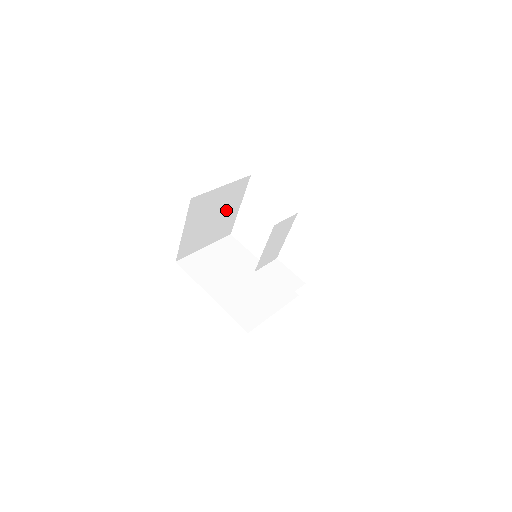
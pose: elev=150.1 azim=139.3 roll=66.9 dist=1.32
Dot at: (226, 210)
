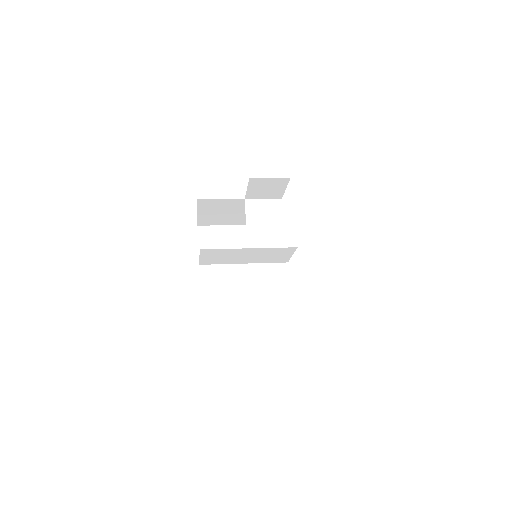
Dot at: occluded
